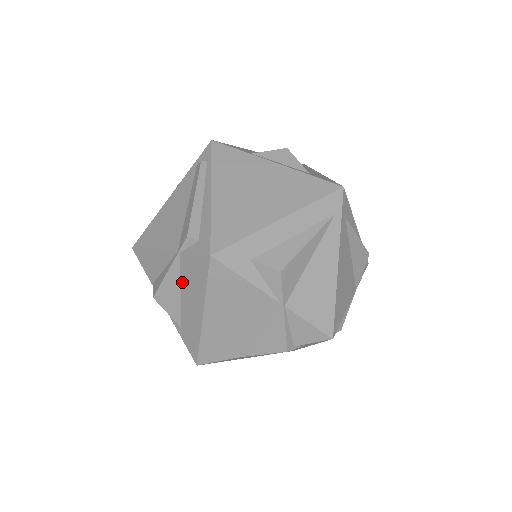
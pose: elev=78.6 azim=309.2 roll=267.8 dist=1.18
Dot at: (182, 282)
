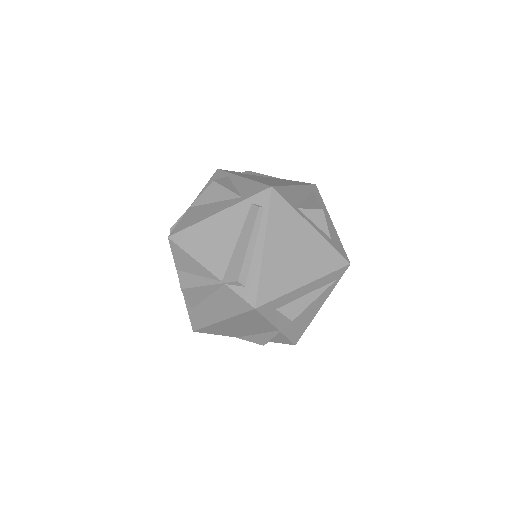
Dot at: (214, 295)
